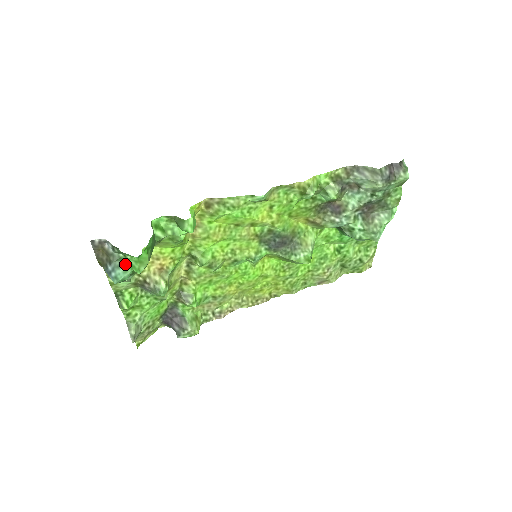
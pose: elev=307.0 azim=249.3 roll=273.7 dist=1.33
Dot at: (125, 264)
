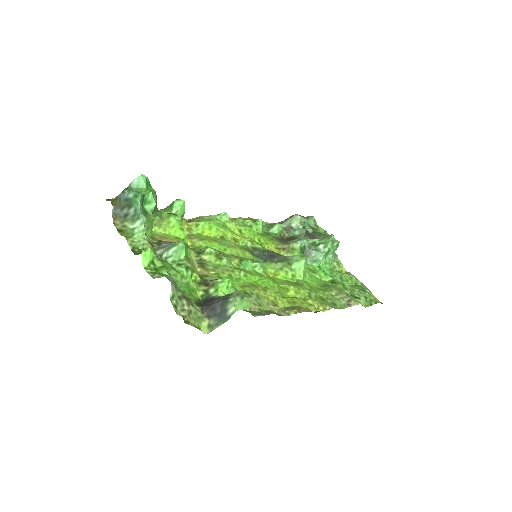
Dot at: occluded
